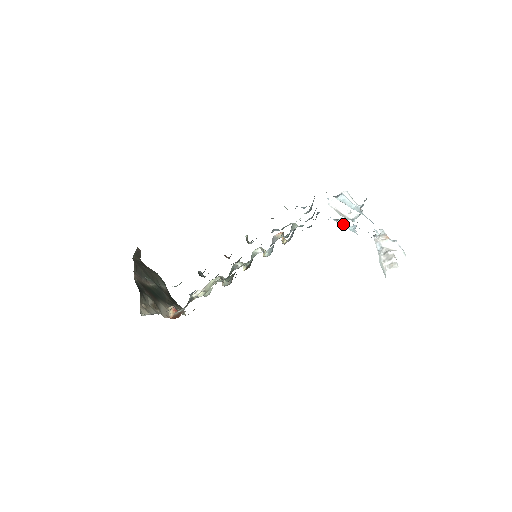
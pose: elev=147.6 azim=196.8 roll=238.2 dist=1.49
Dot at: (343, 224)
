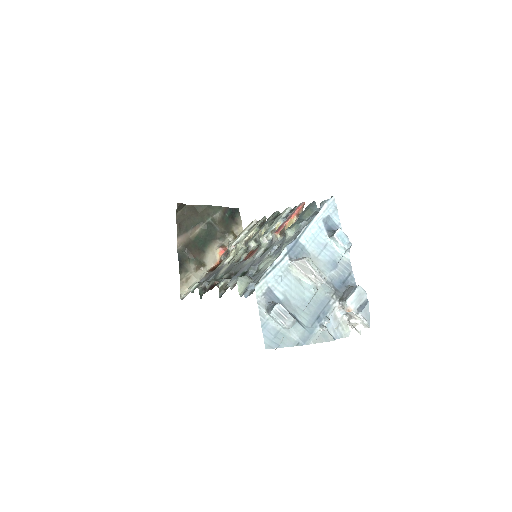
Dot at: (335, 243)
